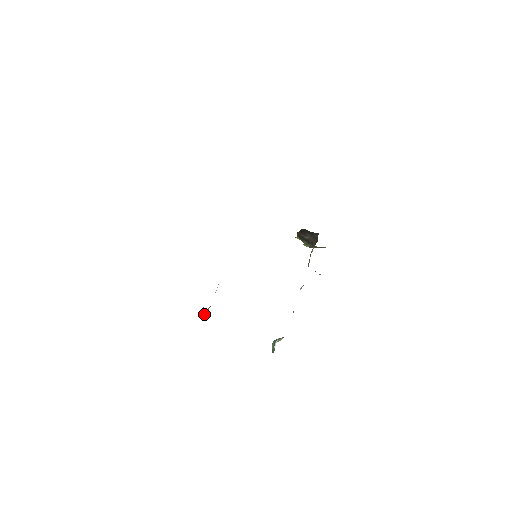
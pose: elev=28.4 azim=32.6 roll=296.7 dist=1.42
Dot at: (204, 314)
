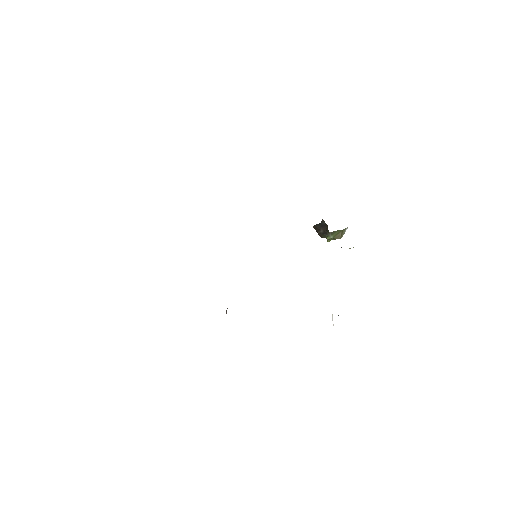
Dot at: (226, 313)
